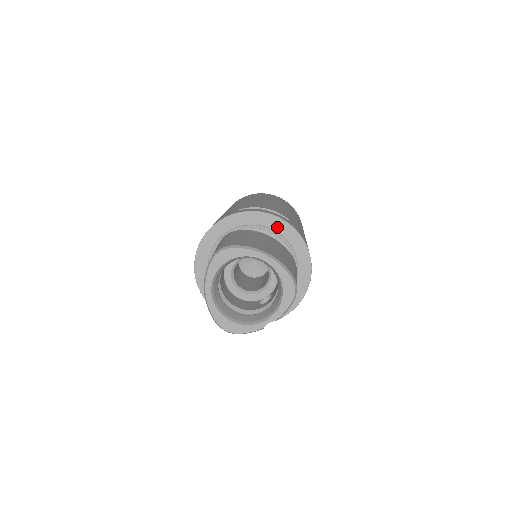
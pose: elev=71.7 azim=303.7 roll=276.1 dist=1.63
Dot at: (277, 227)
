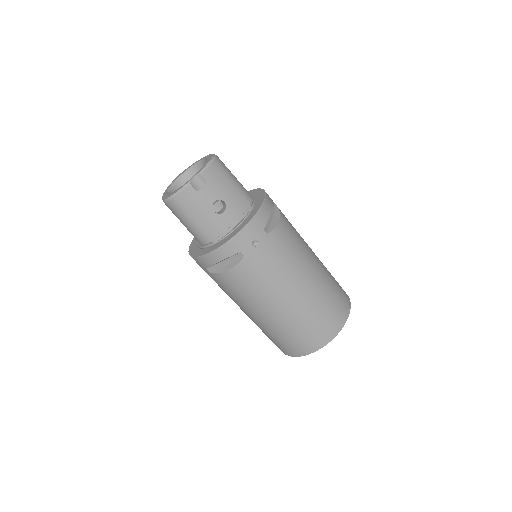
Dot at: occluded
